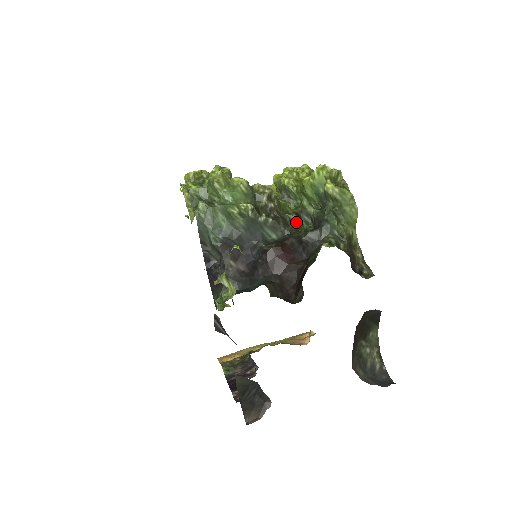
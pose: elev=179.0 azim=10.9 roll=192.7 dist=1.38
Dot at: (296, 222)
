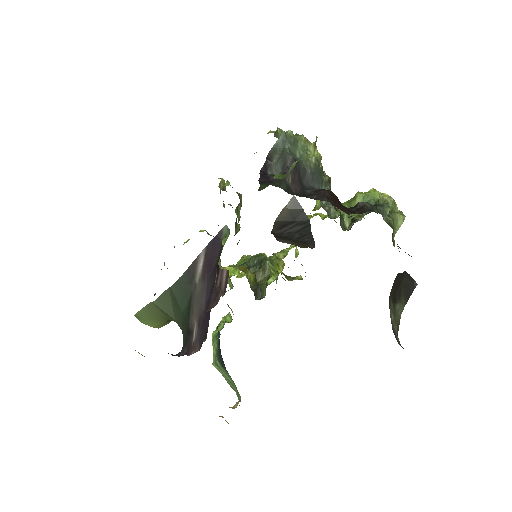
Dot at: (340, 213)
